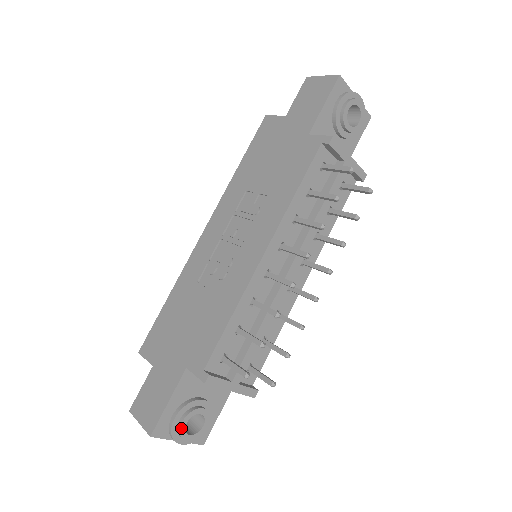
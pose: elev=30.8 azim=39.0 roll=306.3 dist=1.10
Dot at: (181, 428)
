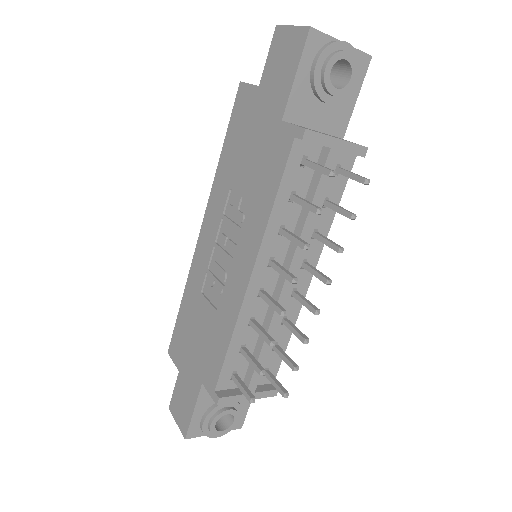
Dot at: (211, 429)
